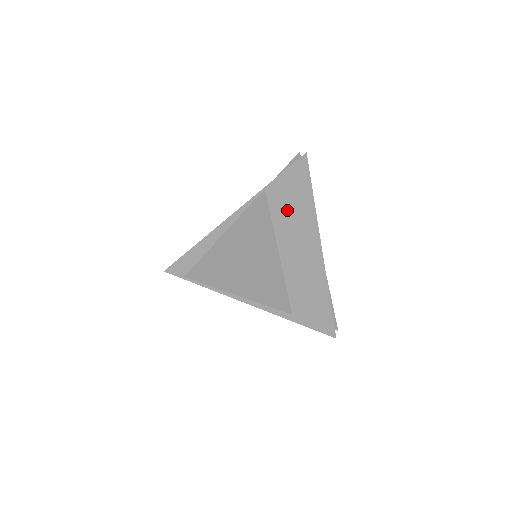
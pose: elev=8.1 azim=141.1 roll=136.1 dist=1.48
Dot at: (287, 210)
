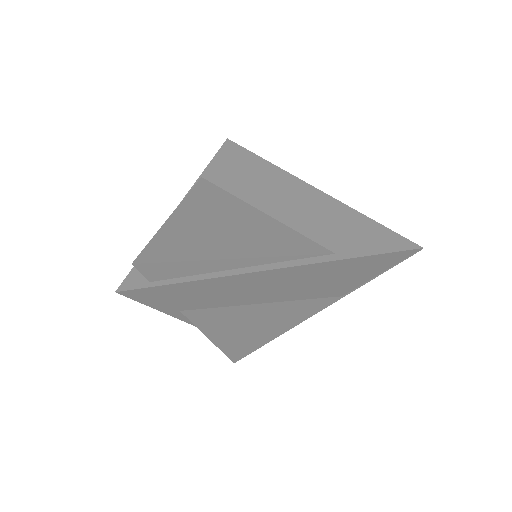
Dot at: (242, 179)
